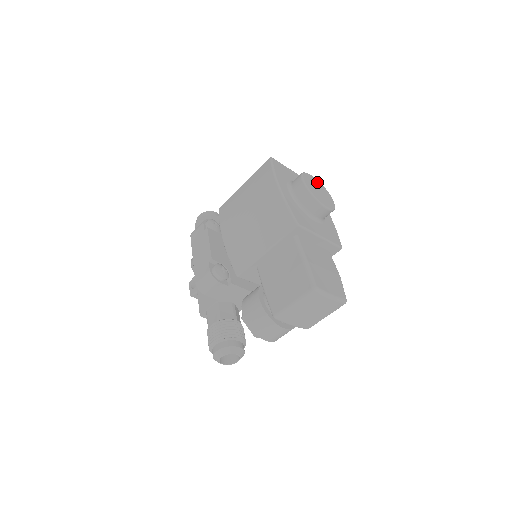
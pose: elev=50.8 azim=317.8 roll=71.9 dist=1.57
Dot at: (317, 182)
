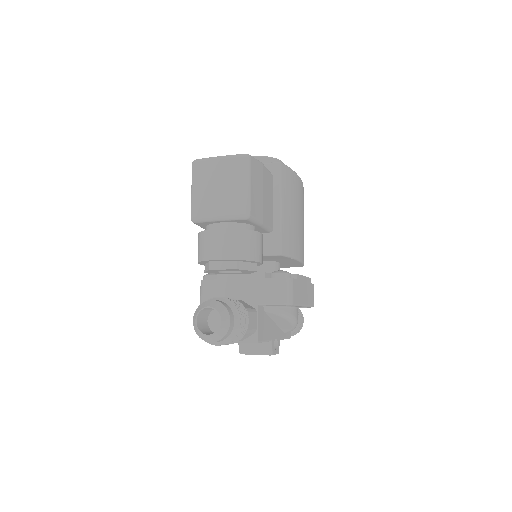
Dot at: occluded
